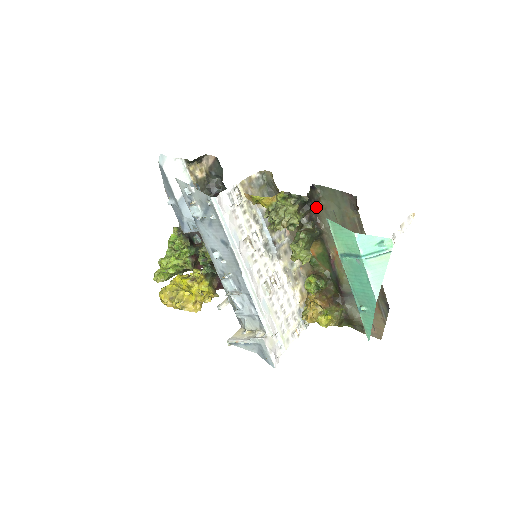
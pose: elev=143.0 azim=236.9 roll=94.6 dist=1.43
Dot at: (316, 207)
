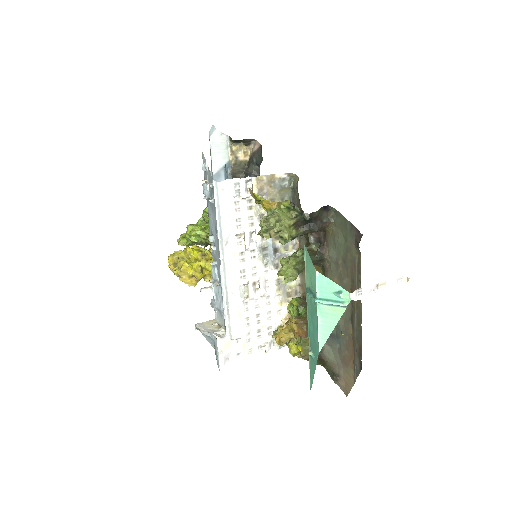
Dot at: (326, 230)
